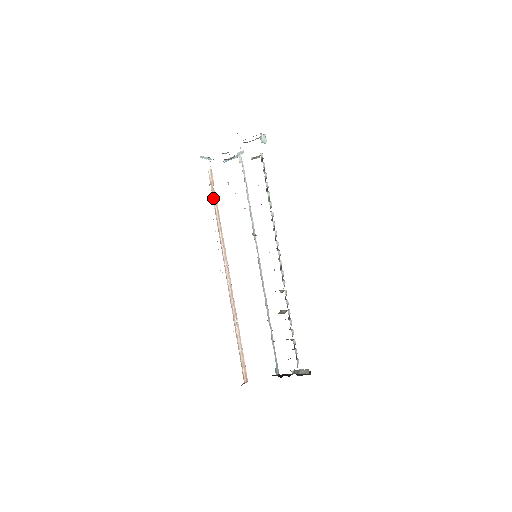
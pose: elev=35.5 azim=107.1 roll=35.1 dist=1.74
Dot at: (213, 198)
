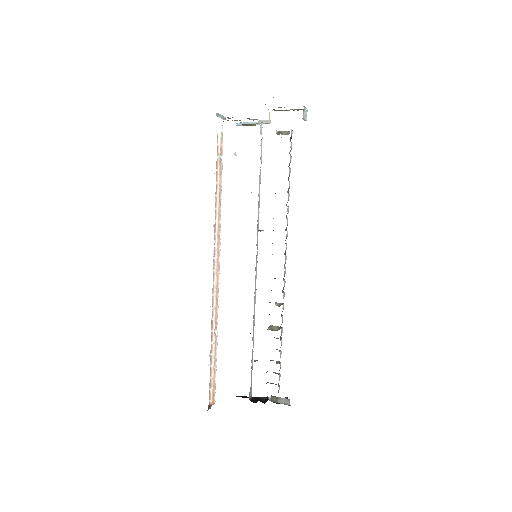
Dot at: (217, 171)
